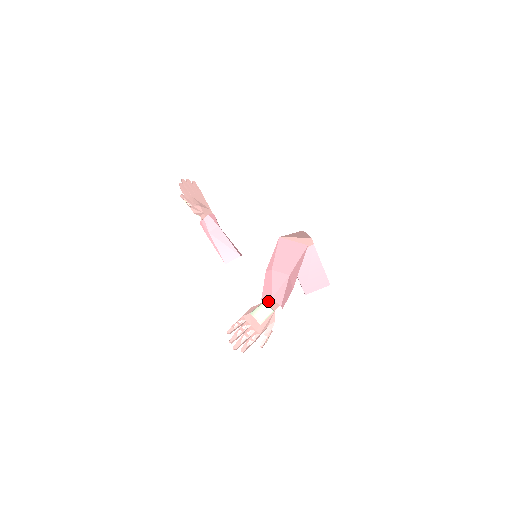
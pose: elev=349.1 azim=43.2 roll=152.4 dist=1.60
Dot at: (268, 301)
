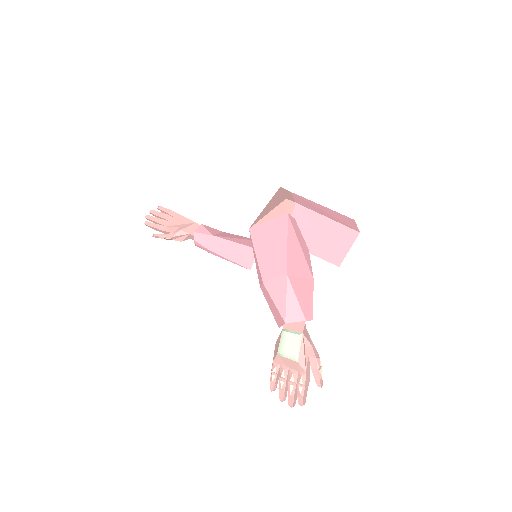
Dot at: (287, 324)
